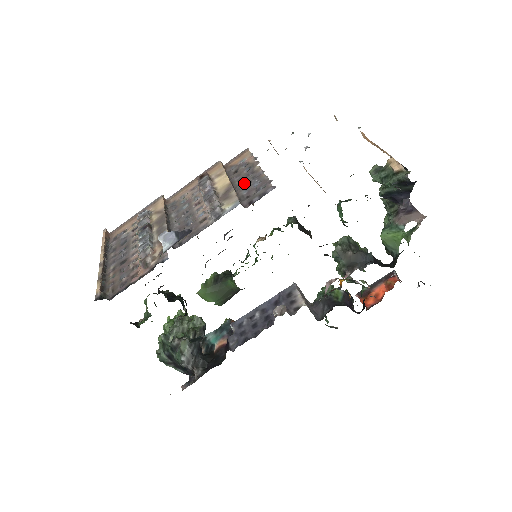
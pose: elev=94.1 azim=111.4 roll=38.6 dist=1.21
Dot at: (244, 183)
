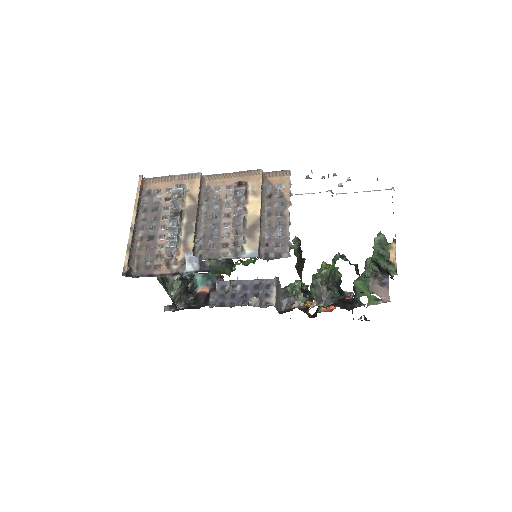
Dot at: (270, 222)
